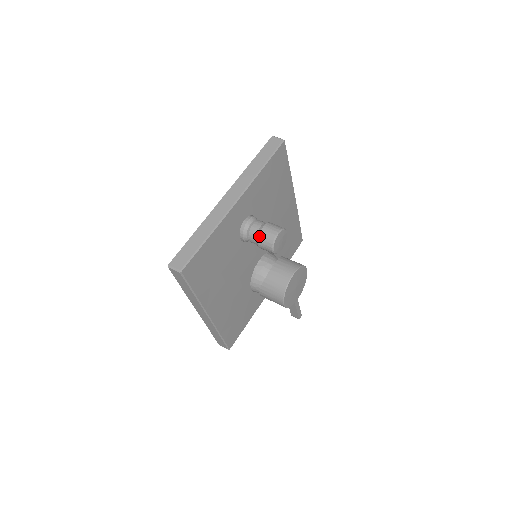
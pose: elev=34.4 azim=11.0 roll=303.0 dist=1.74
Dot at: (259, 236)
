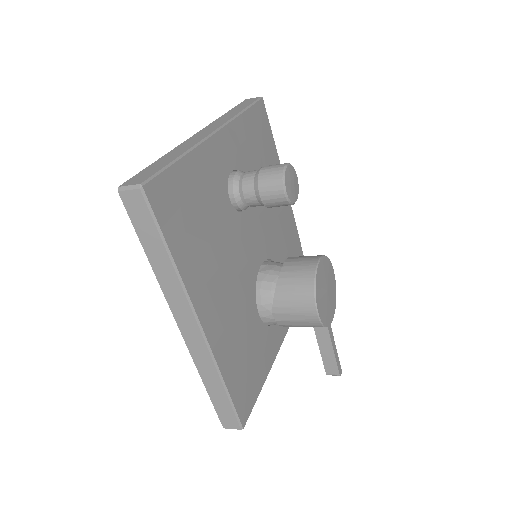
Dot at: (259, 178)
